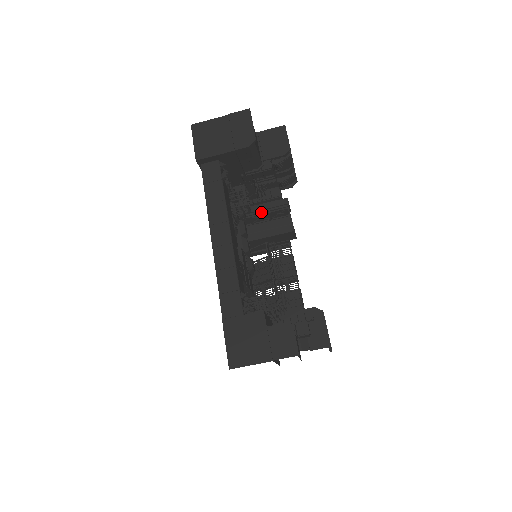
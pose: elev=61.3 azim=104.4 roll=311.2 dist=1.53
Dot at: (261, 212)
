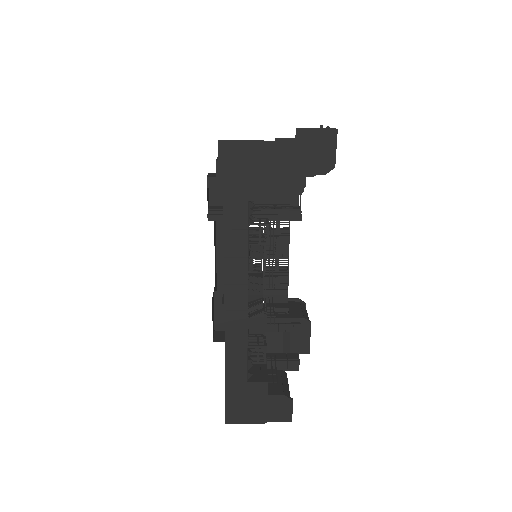
Dot at: occluded
